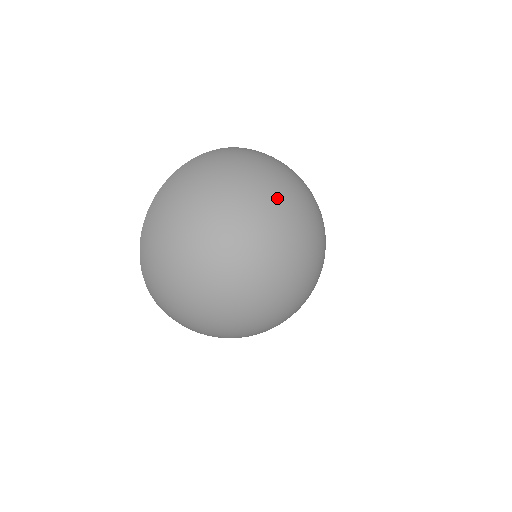
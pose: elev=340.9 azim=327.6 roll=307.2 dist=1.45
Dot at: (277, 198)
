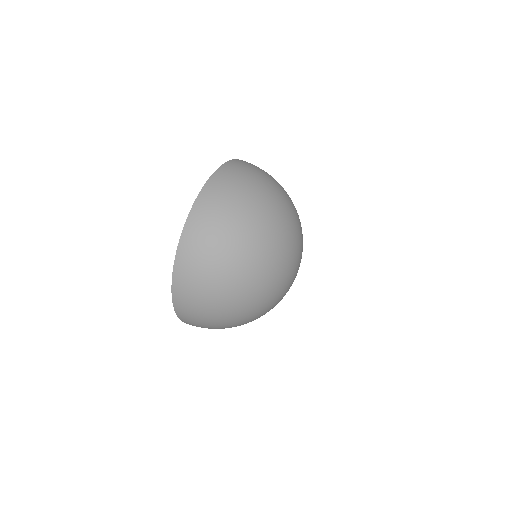
Dot at: (293, 211)
